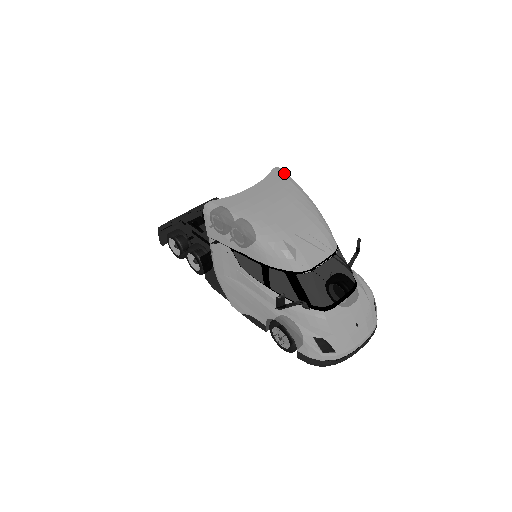
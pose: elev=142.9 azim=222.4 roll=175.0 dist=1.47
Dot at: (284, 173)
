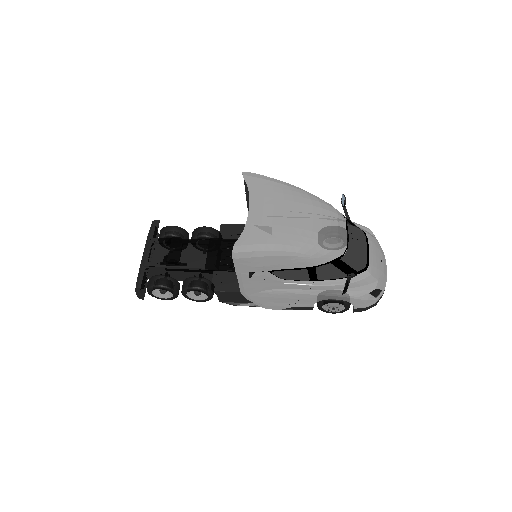
Dot at: (257, 175)
